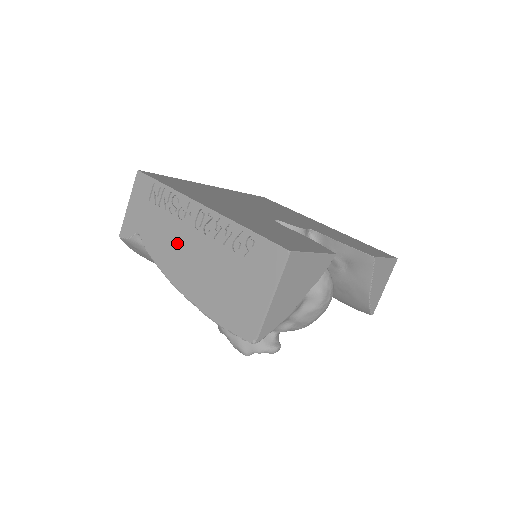
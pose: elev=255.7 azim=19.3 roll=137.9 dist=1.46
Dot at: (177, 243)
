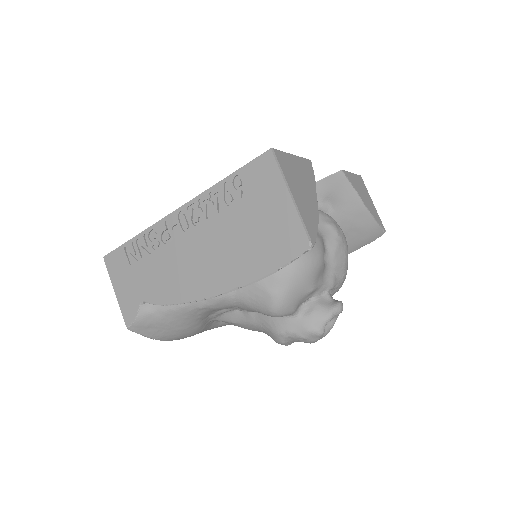
Dot at: (180, 263)
